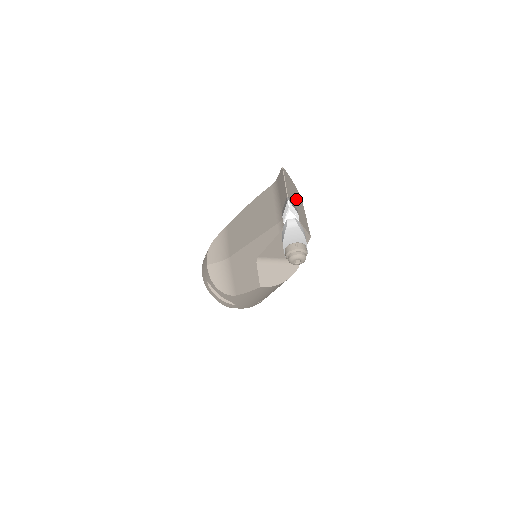
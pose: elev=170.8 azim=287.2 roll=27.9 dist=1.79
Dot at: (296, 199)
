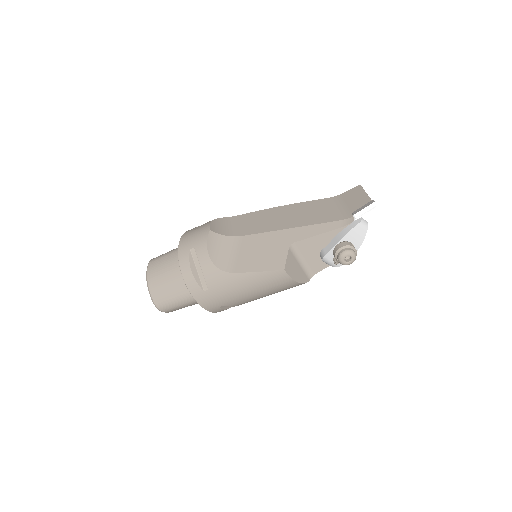
Dot at: occluded
